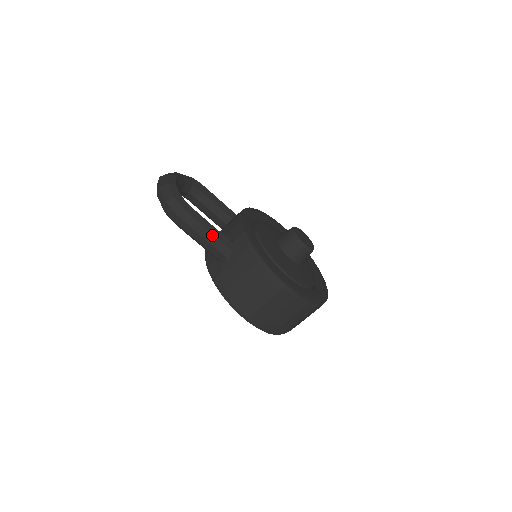
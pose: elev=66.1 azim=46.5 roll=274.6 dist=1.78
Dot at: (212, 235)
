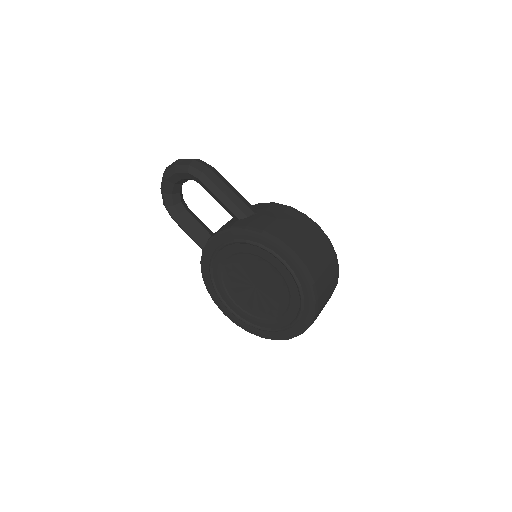
Dot at: (237, 192)
